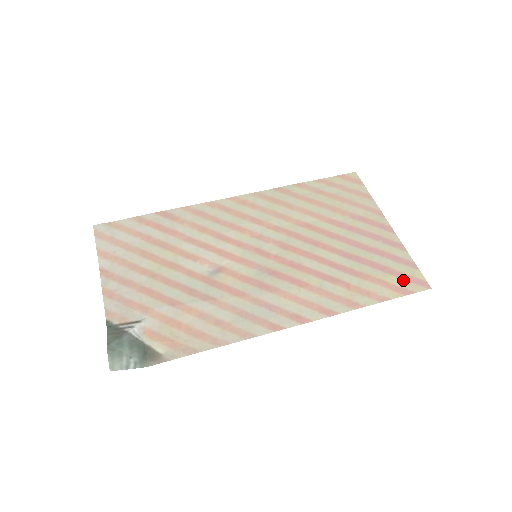
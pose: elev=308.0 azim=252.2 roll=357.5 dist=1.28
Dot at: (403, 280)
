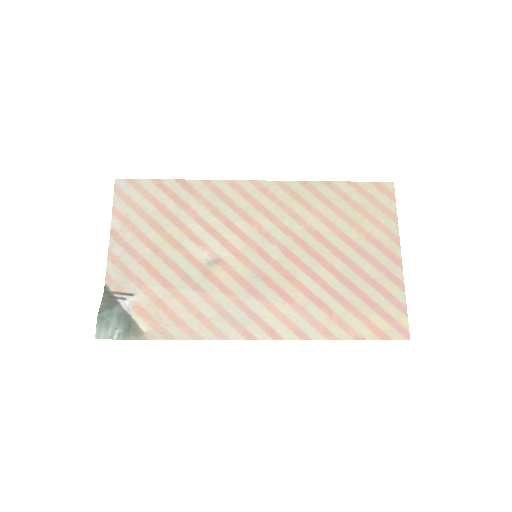
Dot at: (386, 323)
